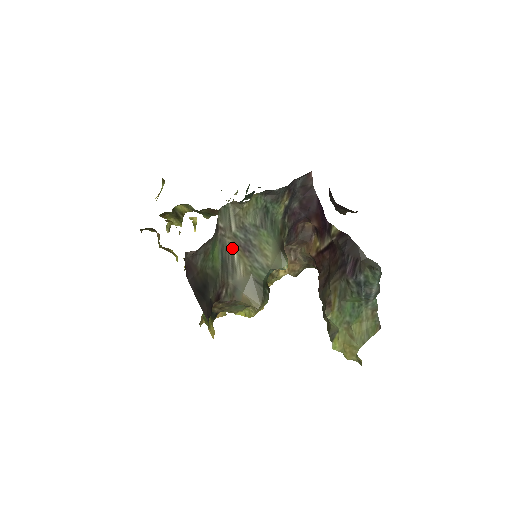
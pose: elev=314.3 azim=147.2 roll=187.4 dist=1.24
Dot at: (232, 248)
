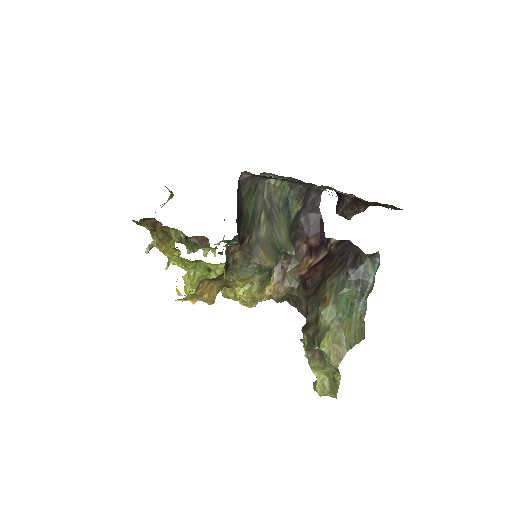
Dot at: (261, 209)
